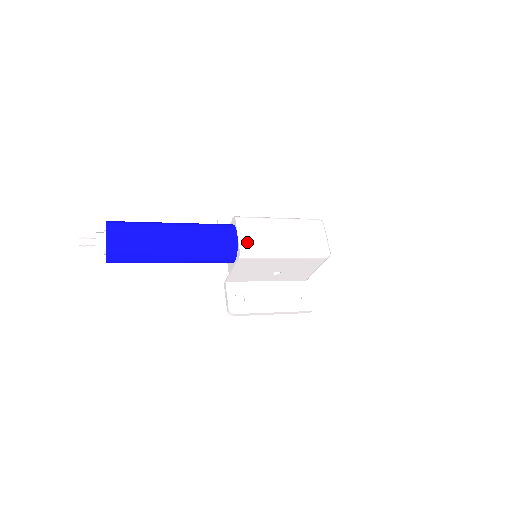
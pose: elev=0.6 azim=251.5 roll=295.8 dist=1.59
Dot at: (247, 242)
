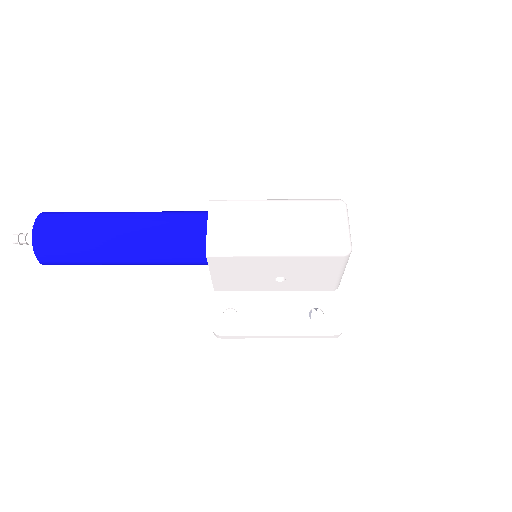
Dot at: (219, 234)
